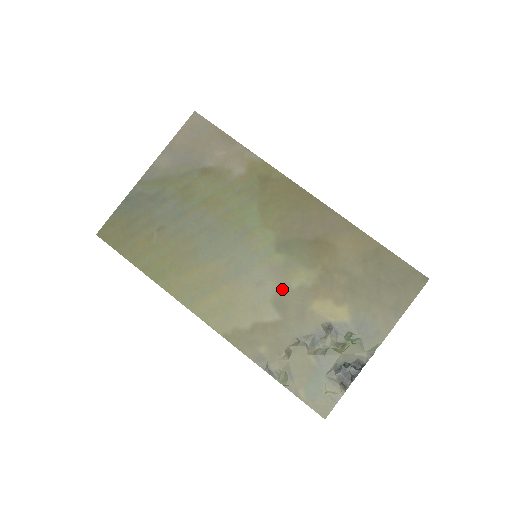
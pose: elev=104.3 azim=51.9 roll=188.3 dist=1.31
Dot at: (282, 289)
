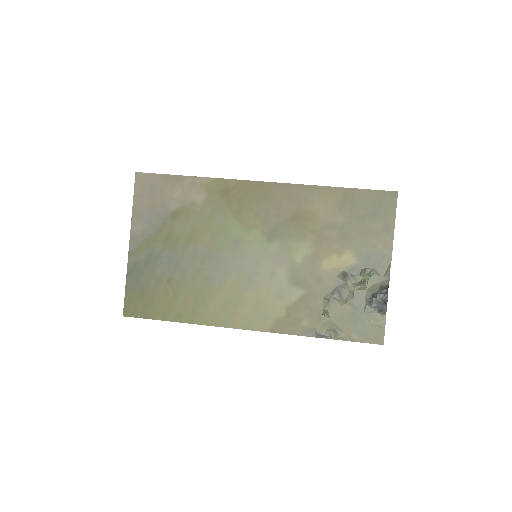
Dot at: (292, 269)
